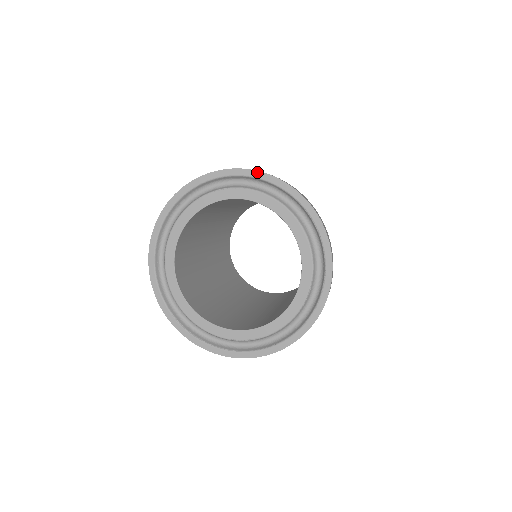
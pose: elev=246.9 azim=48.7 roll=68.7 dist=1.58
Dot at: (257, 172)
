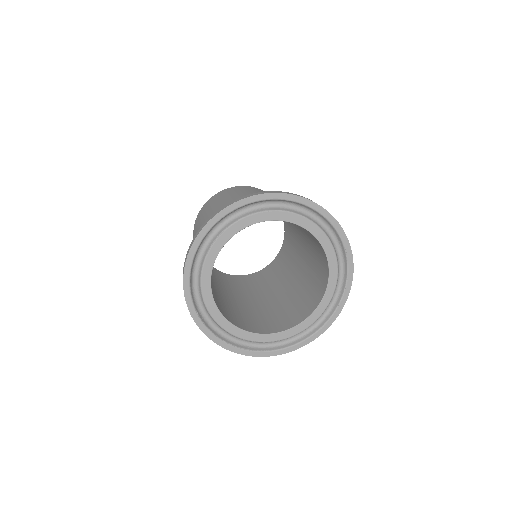
Dot at: (320, 207)
